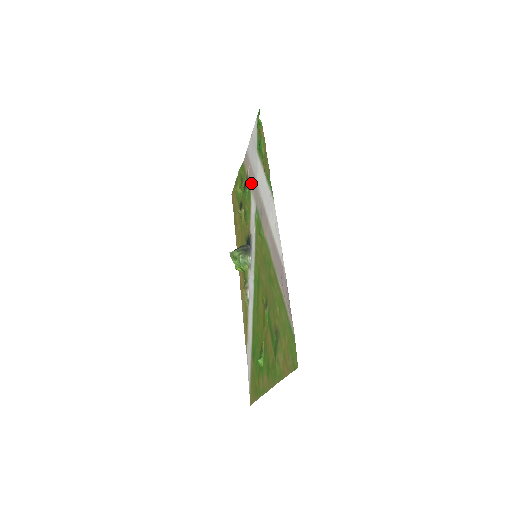
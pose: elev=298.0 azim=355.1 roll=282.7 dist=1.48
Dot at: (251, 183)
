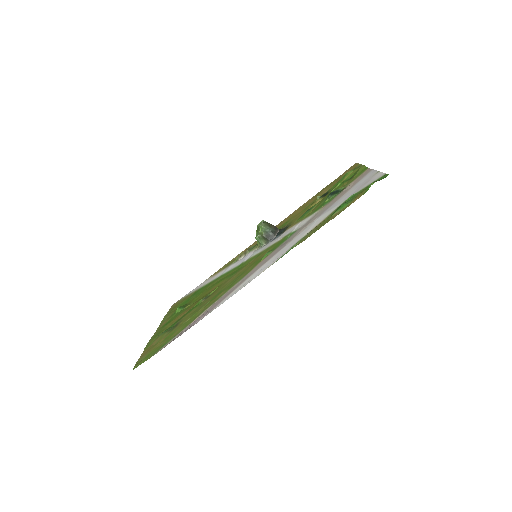
Dot at: (328, 204)
